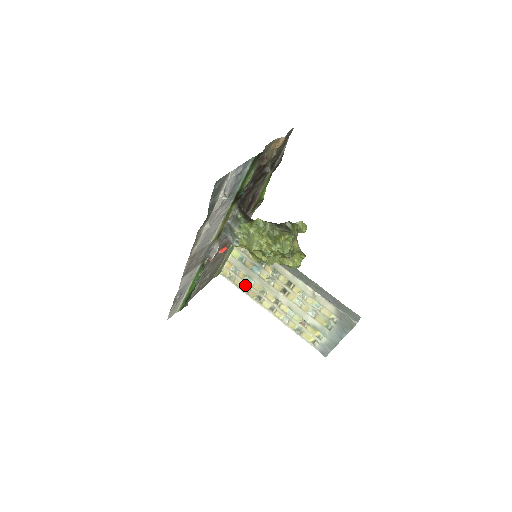
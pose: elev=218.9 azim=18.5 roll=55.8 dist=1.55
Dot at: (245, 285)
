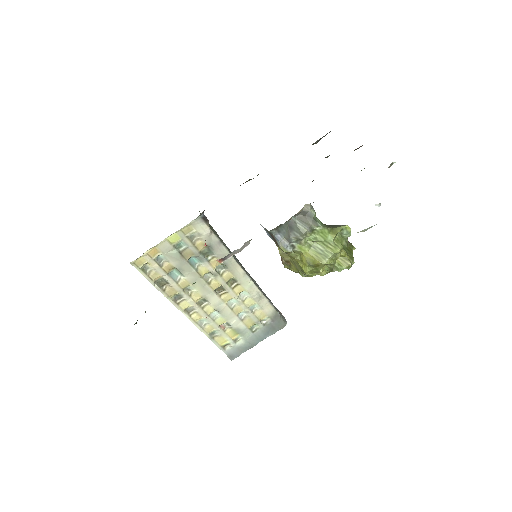
Dot at: (163, 280)
